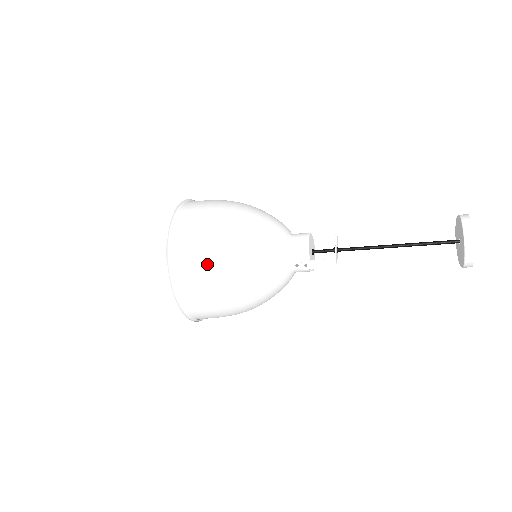
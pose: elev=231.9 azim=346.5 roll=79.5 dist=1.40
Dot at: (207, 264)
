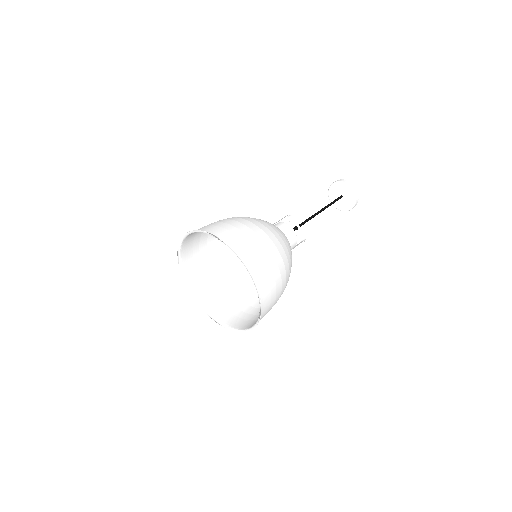
Dot at: (279, 297)
